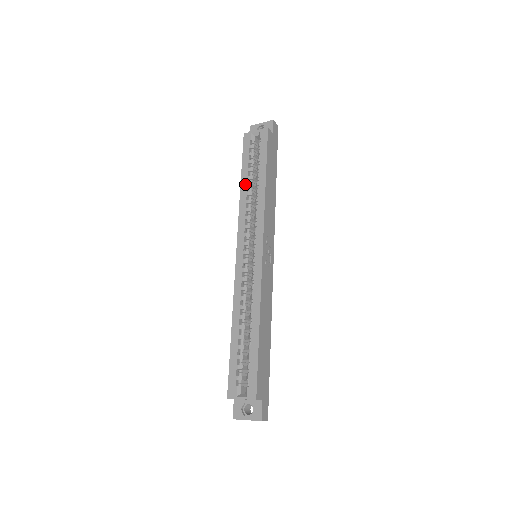
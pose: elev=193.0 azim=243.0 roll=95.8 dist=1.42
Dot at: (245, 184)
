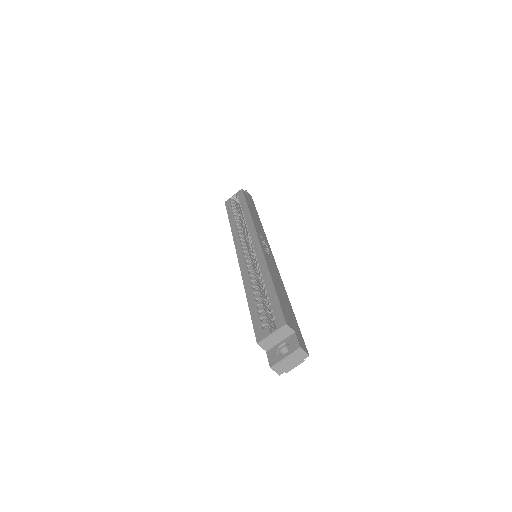
Dot at: (233, 220)
